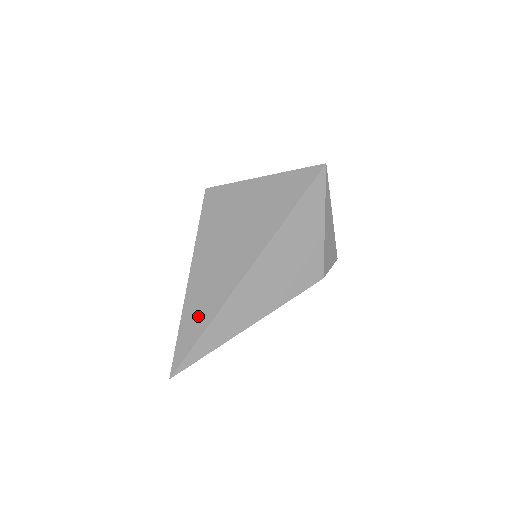
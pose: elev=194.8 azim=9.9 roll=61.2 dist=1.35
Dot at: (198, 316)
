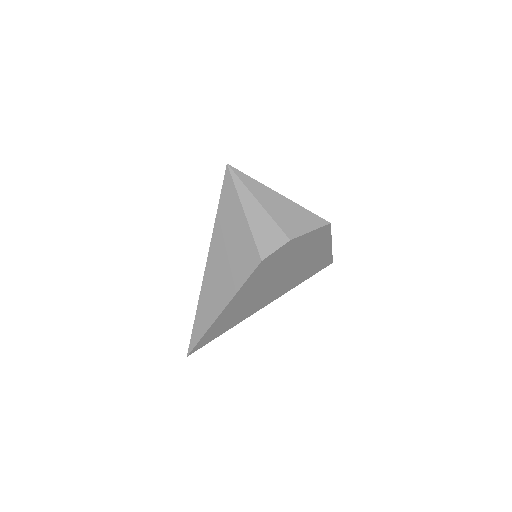
Dot at: occluded
